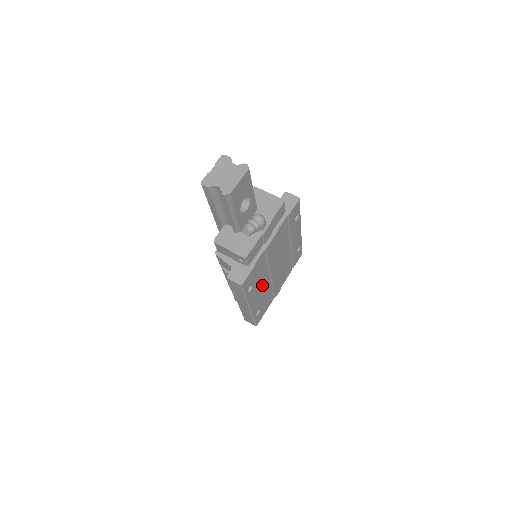
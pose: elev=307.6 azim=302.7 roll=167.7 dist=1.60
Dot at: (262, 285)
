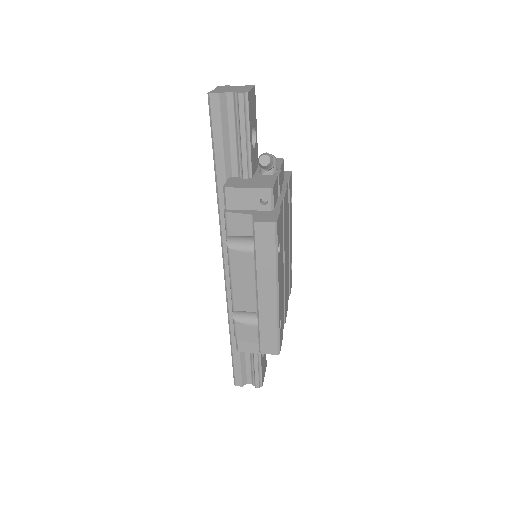
Dot at: occluded
